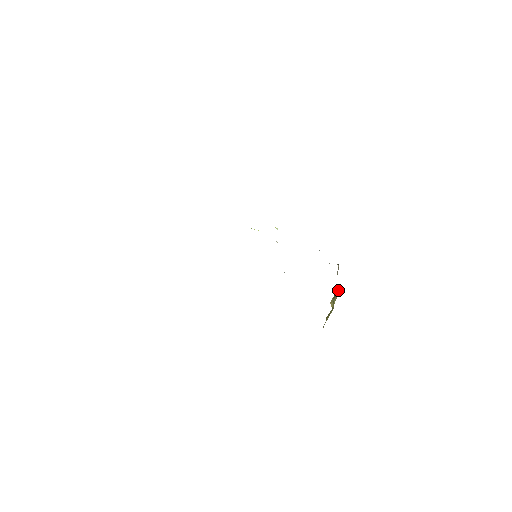
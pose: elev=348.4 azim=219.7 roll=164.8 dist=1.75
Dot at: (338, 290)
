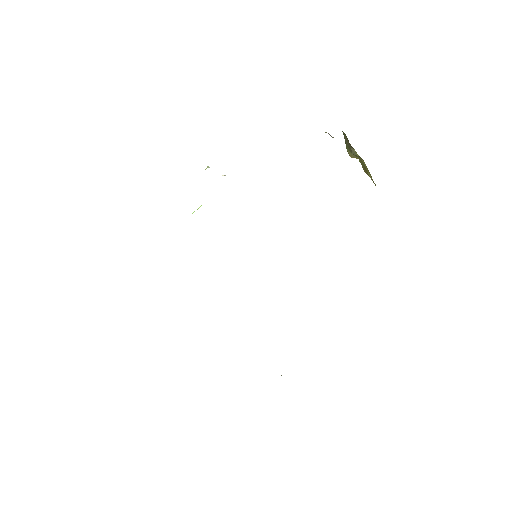
Dot at: occluded
